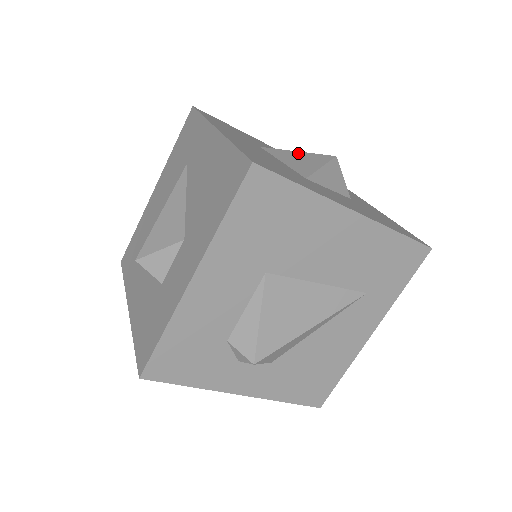
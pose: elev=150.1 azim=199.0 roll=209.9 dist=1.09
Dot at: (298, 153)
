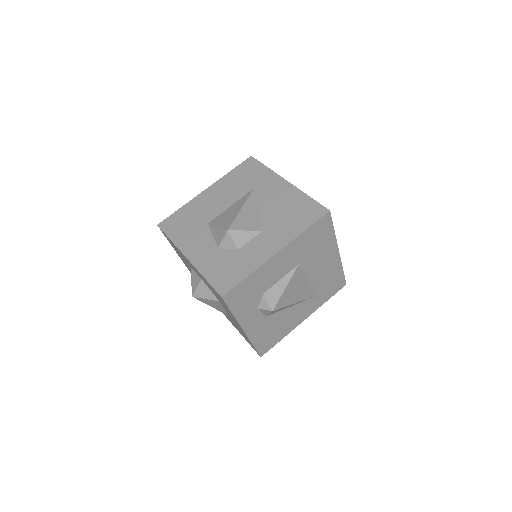
Dot at: occluded
